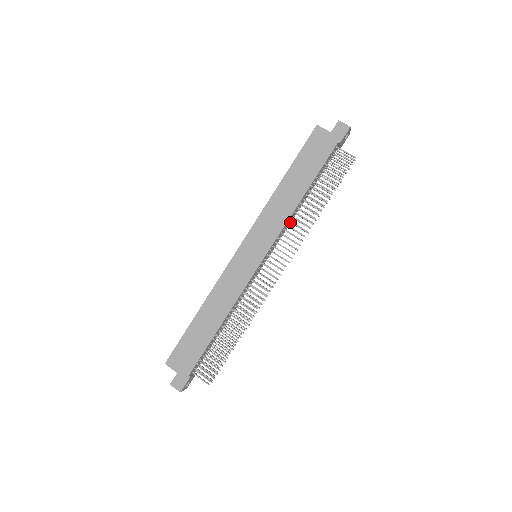
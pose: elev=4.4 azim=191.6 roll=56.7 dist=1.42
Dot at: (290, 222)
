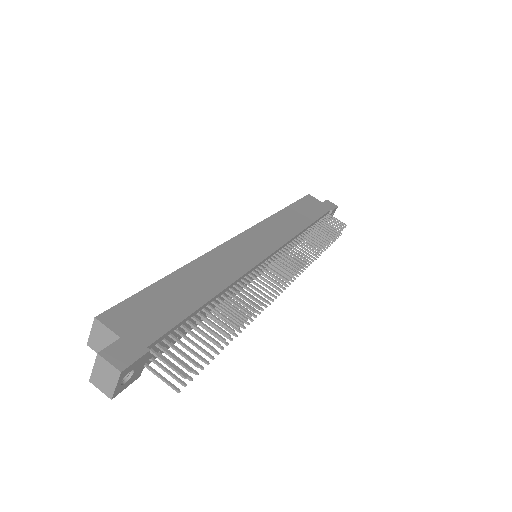
Dot at: (290, 248)
